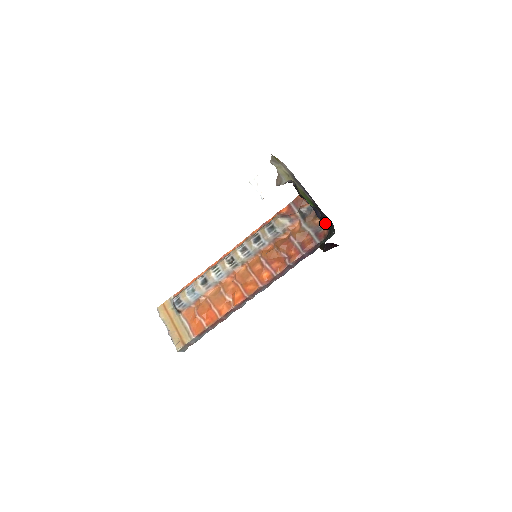
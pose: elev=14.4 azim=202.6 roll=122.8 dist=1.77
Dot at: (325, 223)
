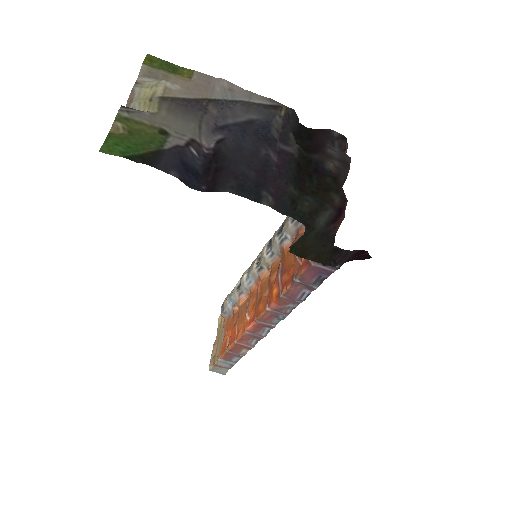
Dot at: (345, 204)
